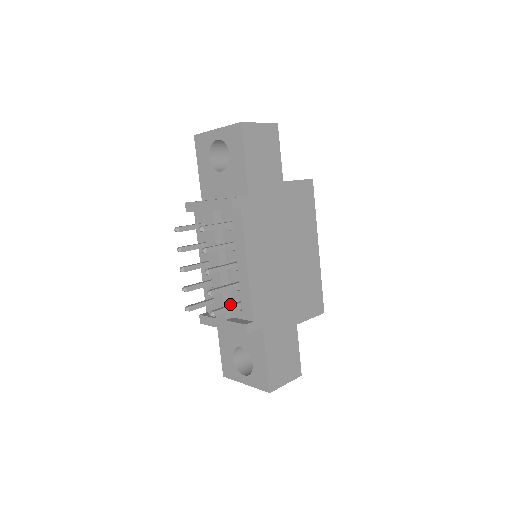
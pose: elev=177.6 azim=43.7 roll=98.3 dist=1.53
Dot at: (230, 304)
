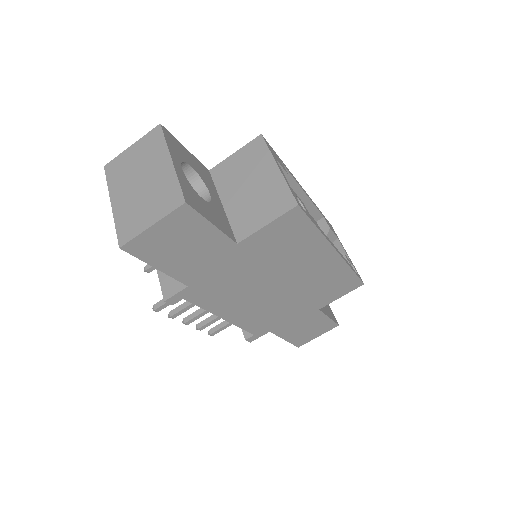
Dot at: occluded
